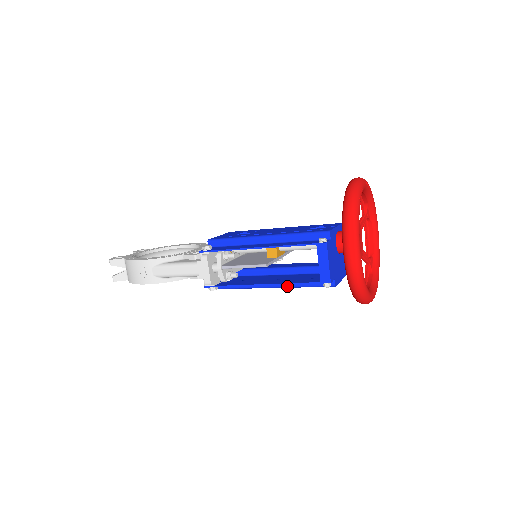
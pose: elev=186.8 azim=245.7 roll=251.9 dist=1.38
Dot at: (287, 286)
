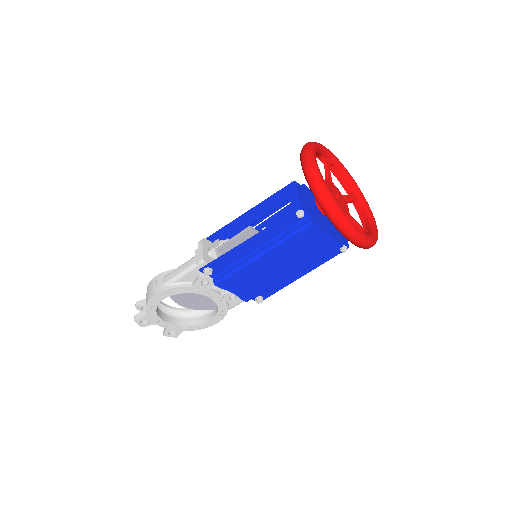
Dot at: (272, 245)
